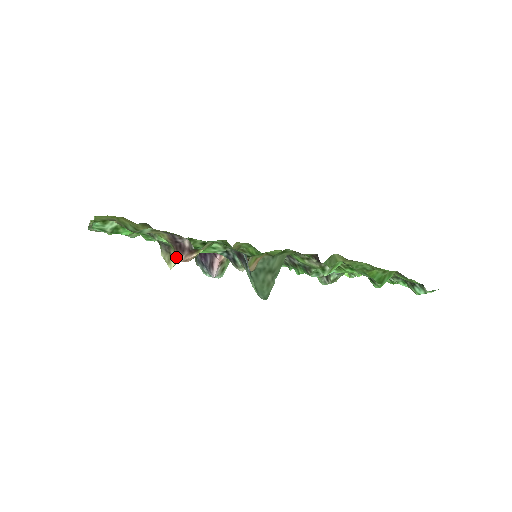
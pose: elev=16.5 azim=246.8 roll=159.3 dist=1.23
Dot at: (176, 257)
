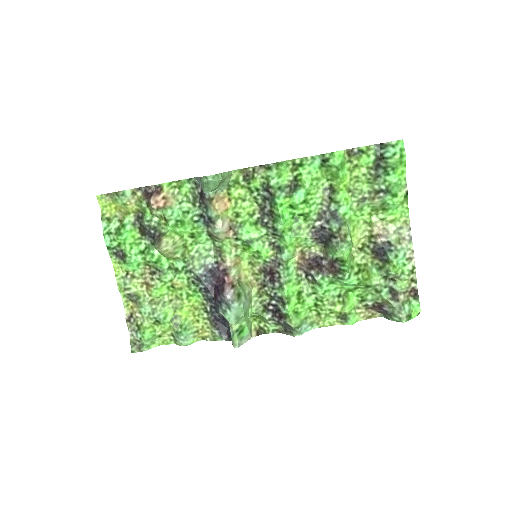
Dot at: (164, 237)
